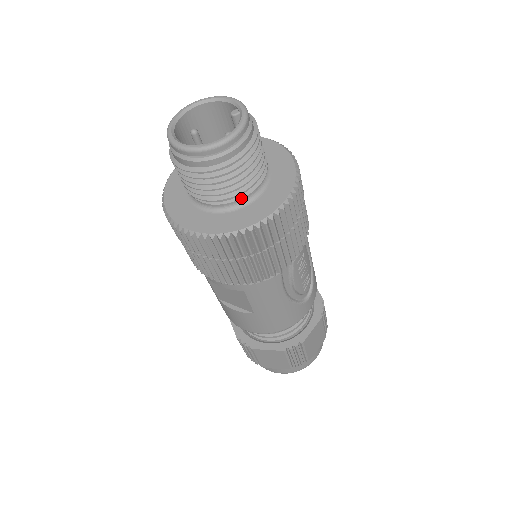
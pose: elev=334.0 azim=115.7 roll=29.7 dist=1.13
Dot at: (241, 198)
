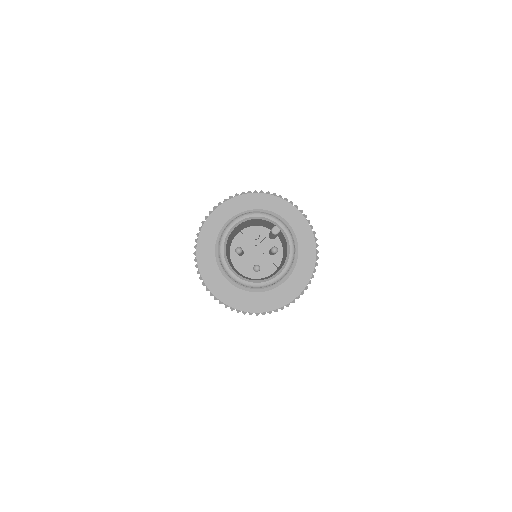
Dot at: occluded
